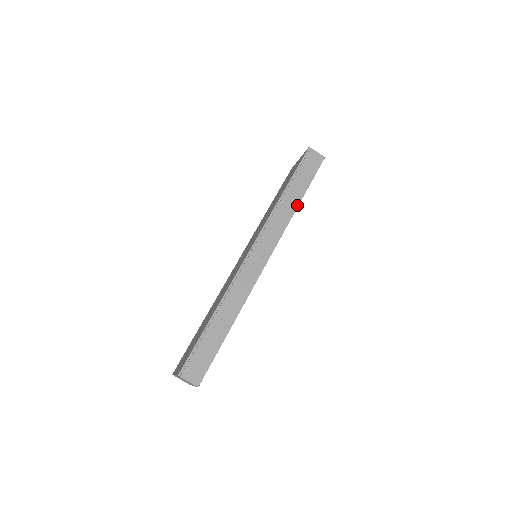
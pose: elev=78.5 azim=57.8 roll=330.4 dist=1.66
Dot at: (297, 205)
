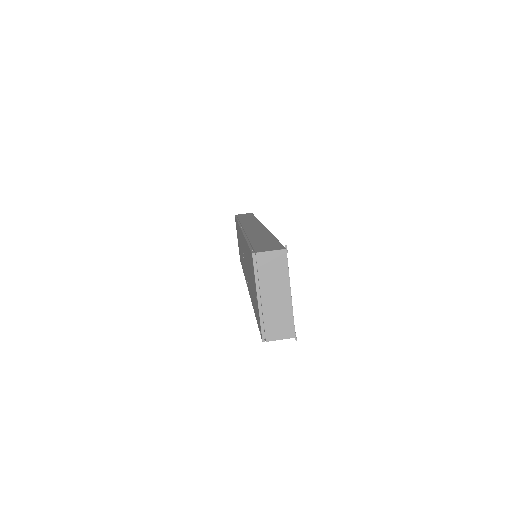
Dot at: (255, 218)
